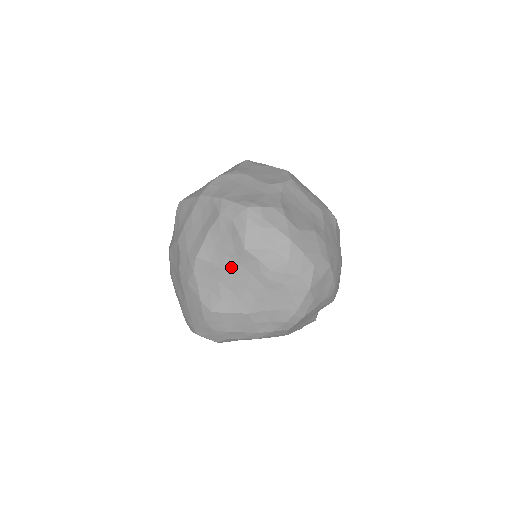
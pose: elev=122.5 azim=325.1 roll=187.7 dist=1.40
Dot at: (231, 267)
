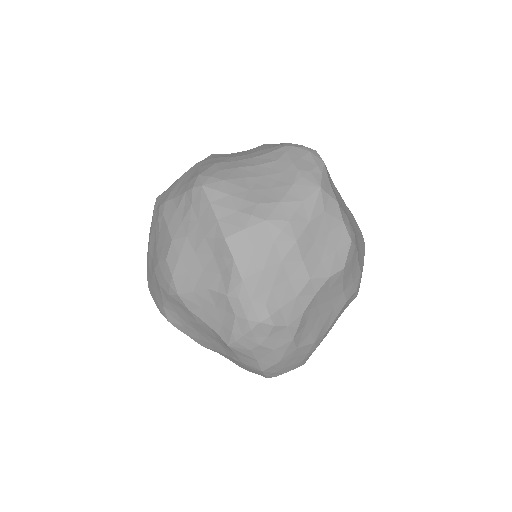
Dot at: (207, 330)
